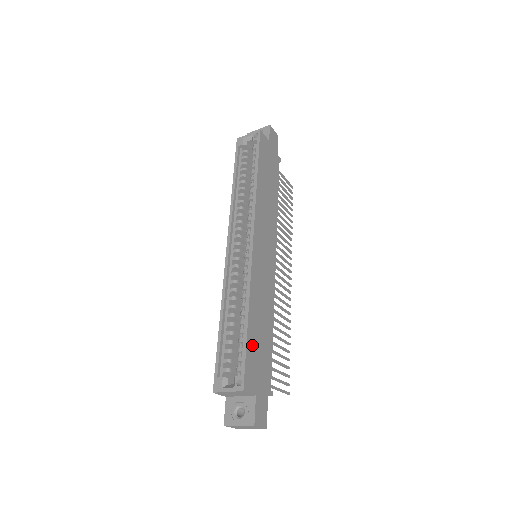
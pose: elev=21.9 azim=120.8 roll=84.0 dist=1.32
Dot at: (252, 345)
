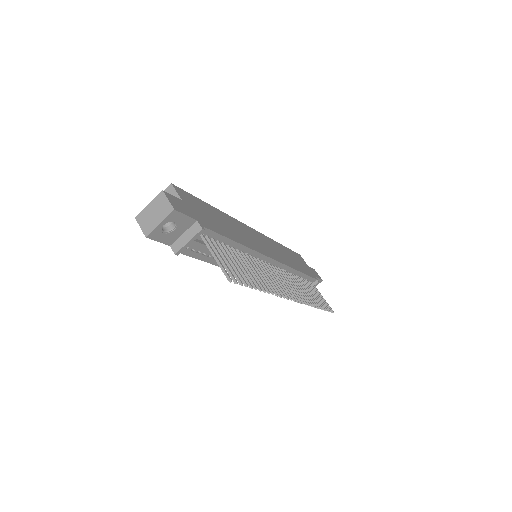
Dot at: (205, 207)
